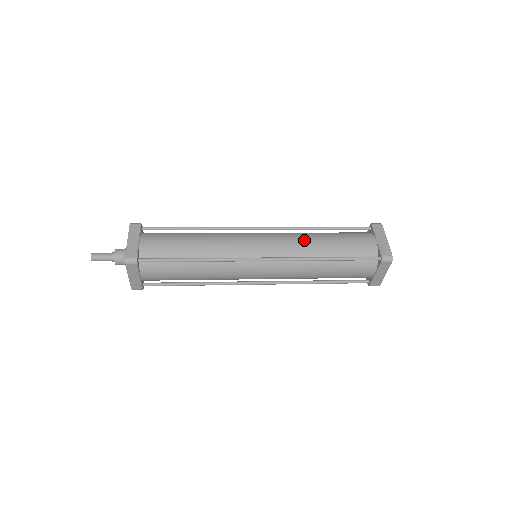
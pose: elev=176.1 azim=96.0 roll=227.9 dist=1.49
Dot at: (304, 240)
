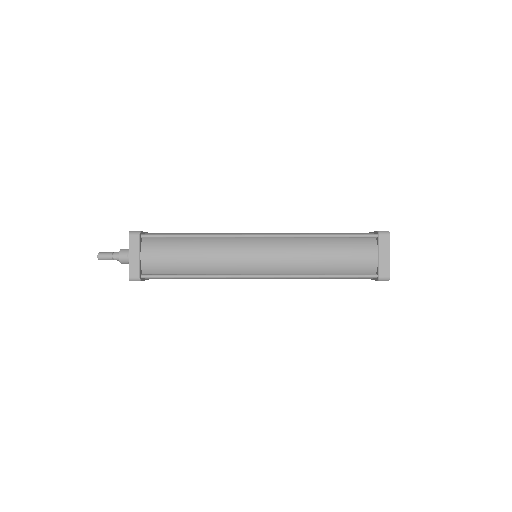
Dot at: (303, 255)
